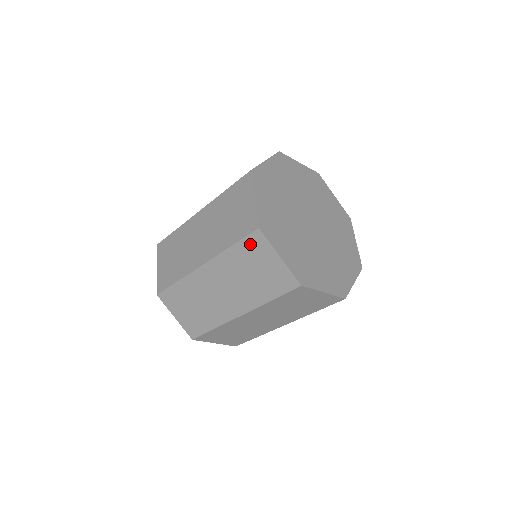
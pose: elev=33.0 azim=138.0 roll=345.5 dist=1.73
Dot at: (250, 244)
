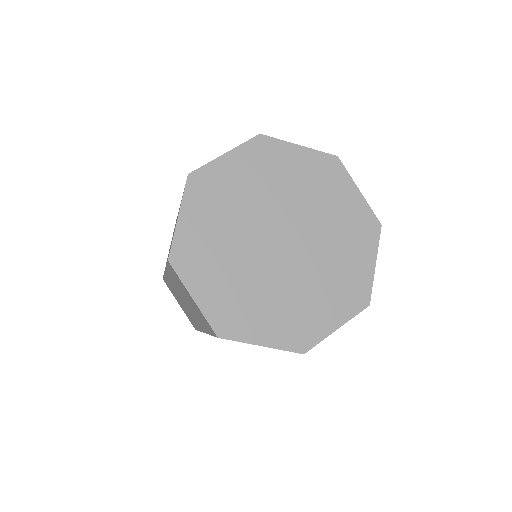
Dot at: occluded
